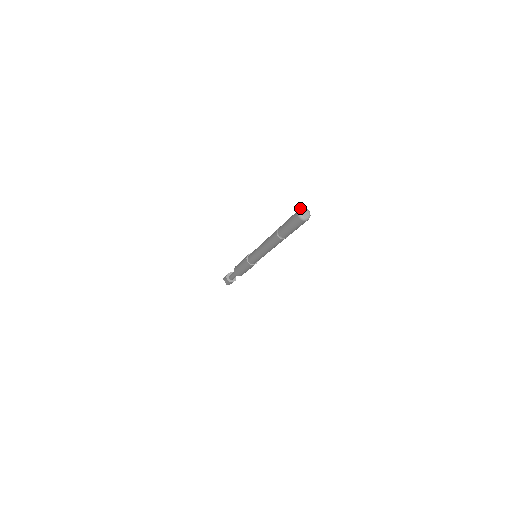
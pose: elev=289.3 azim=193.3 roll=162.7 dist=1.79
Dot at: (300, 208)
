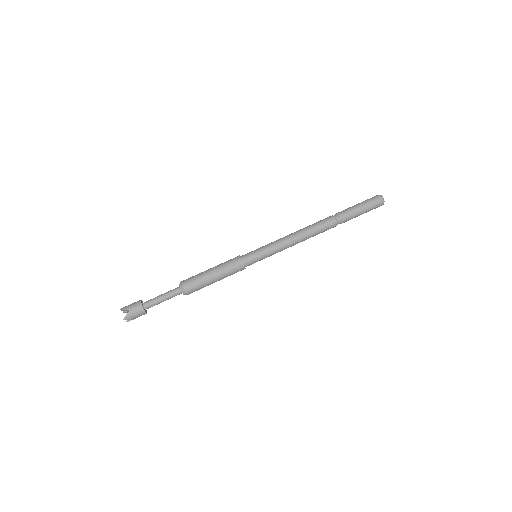
Dot at: (378, 195)
